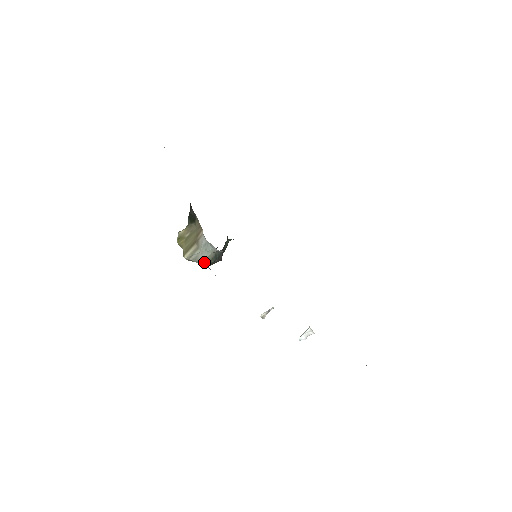
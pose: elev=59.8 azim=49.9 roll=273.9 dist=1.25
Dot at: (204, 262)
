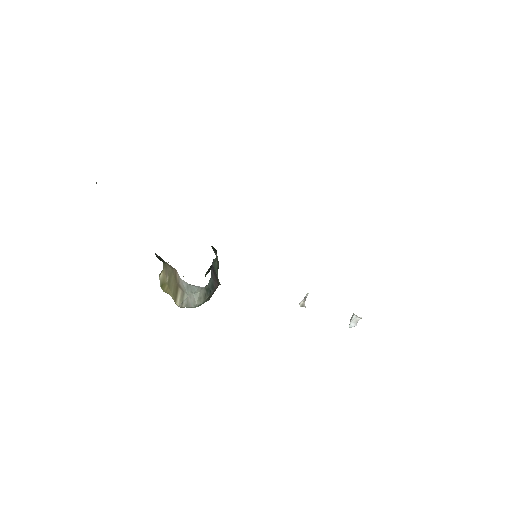
Dot at: (198, 305)
